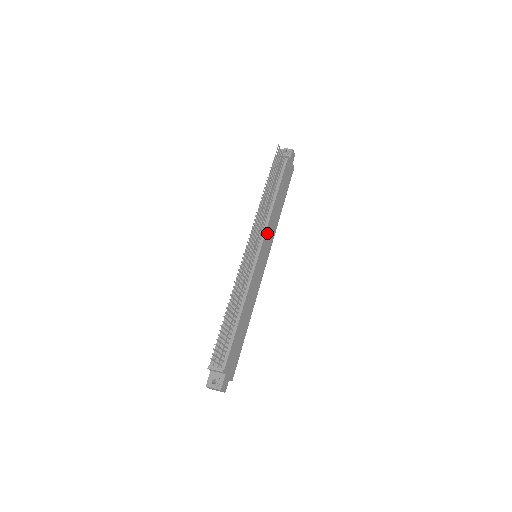
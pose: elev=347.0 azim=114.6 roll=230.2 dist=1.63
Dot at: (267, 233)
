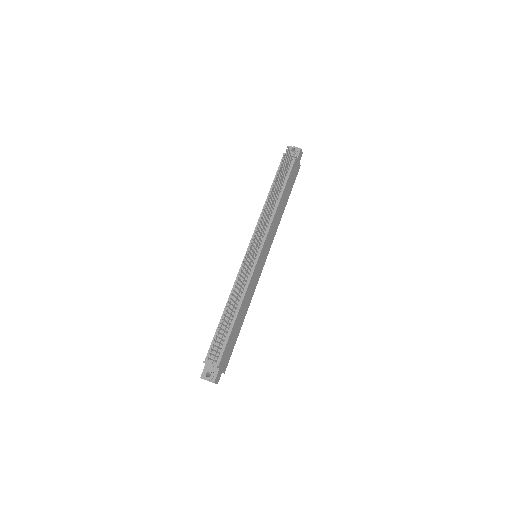
Dot at: (269, 235)
